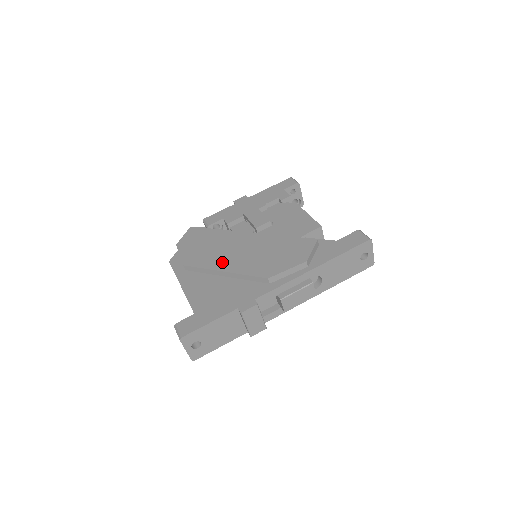
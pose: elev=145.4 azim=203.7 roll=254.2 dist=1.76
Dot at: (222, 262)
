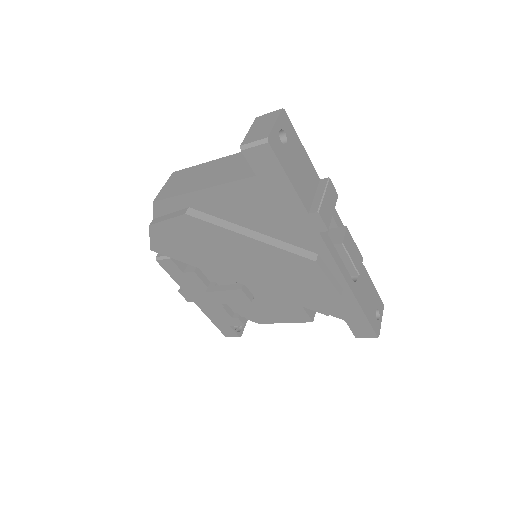
Dot at: occluded
